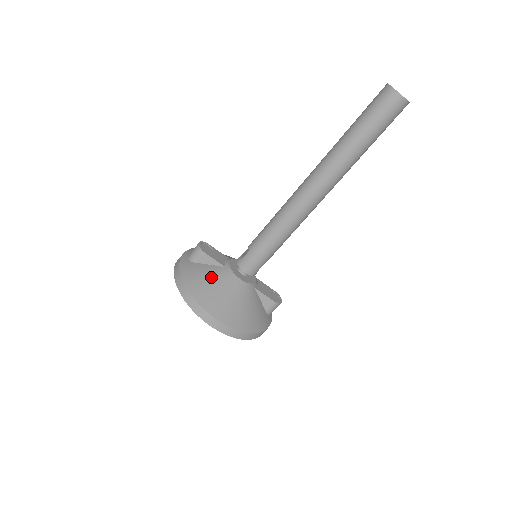
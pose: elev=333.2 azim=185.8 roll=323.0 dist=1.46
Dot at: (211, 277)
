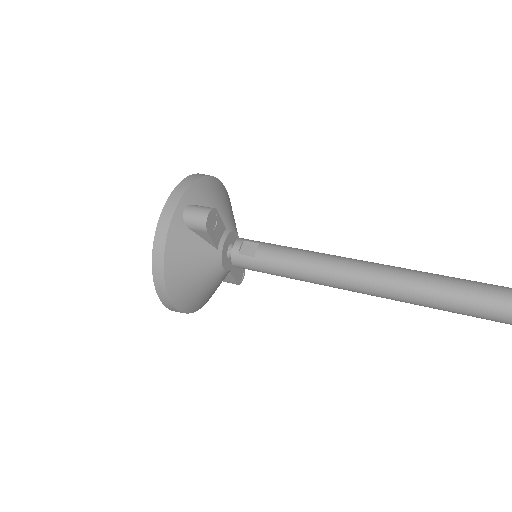
Dot at: (196, 260)
